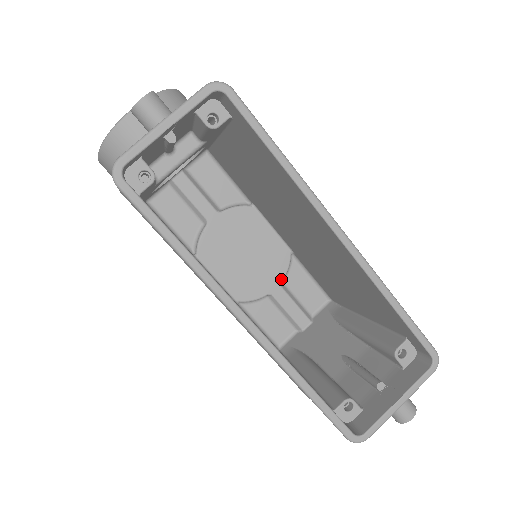
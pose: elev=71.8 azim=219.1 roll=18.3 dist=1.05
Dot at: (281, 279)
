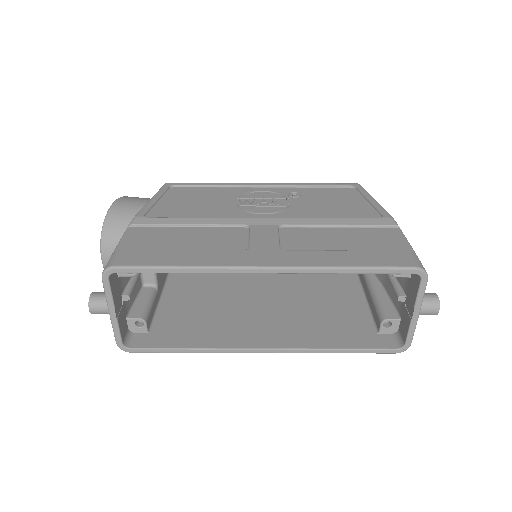
Dot at: occluded
